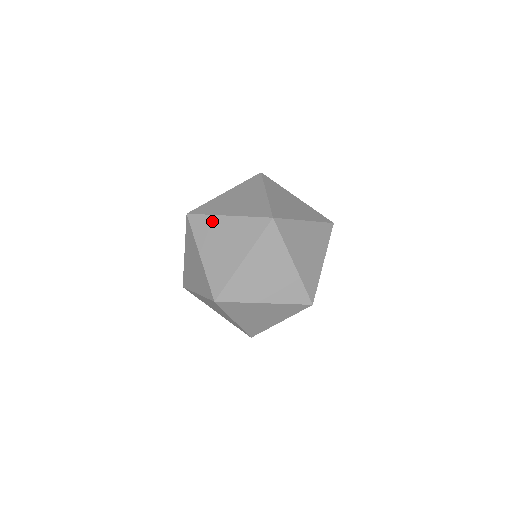
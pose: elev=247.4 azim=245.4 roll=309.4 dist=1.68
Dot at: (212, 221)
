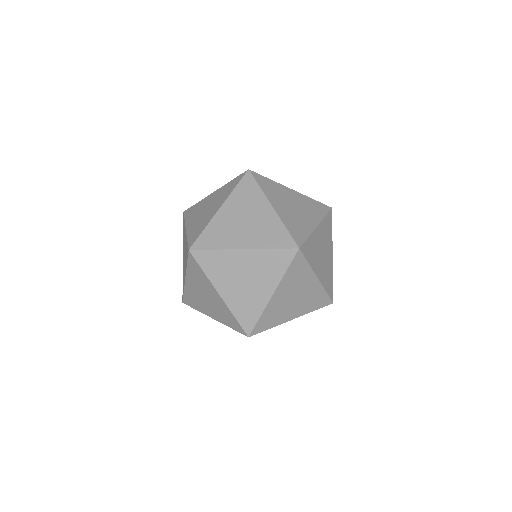
Dot at: (258, 196)
